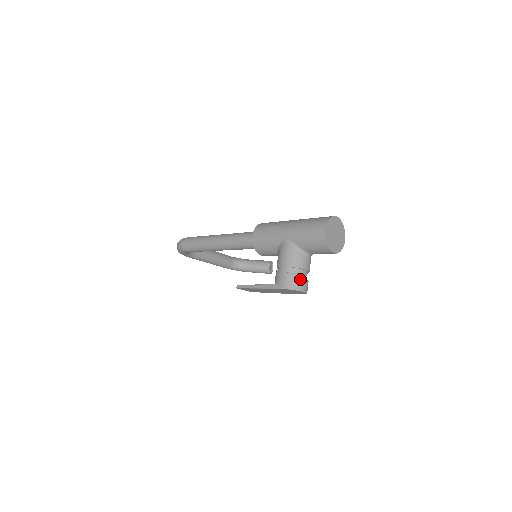
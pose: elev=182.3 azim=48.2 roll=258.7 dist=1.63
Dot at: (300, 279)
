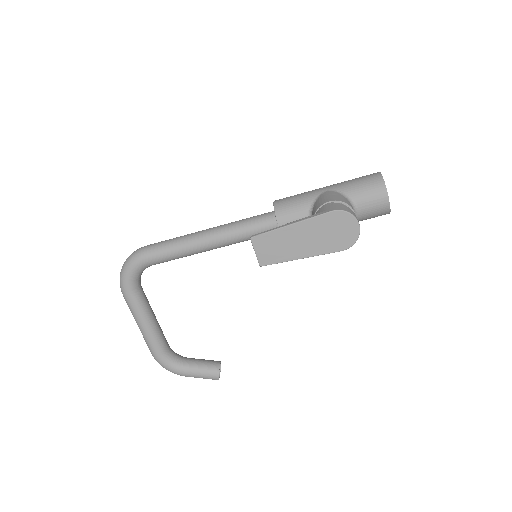
Dot at: (353, 212)
